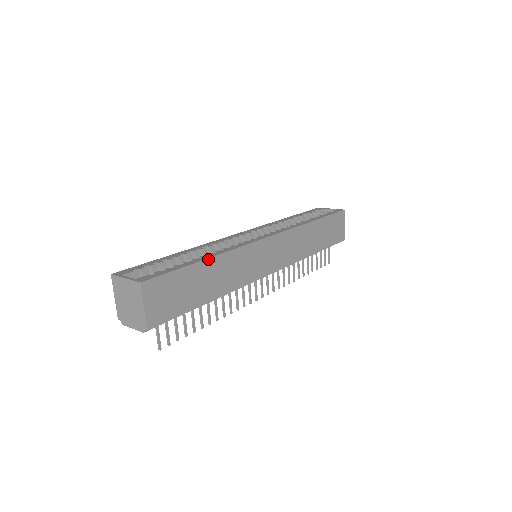
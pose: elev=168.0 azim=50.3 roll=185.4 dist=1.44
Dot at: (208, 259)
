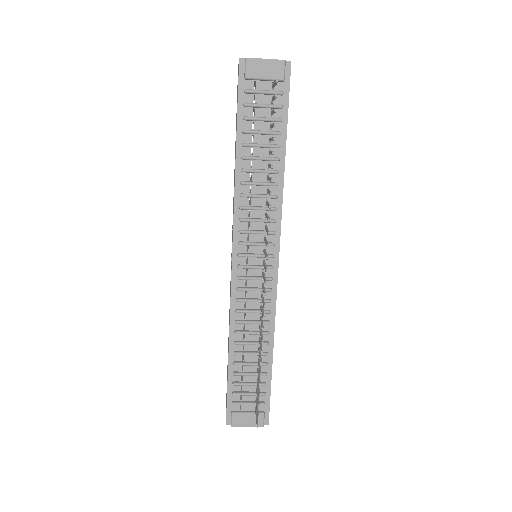
Dot at: occluded
